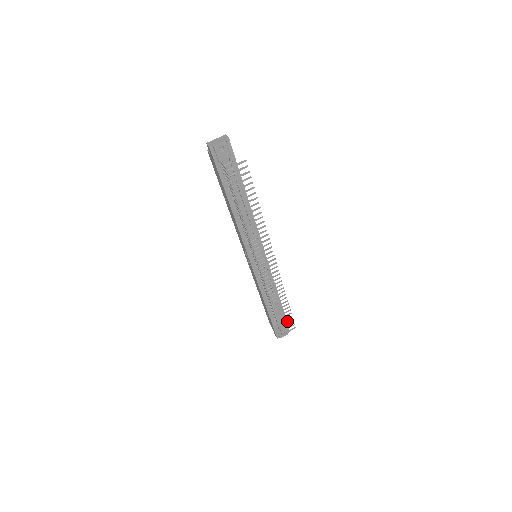
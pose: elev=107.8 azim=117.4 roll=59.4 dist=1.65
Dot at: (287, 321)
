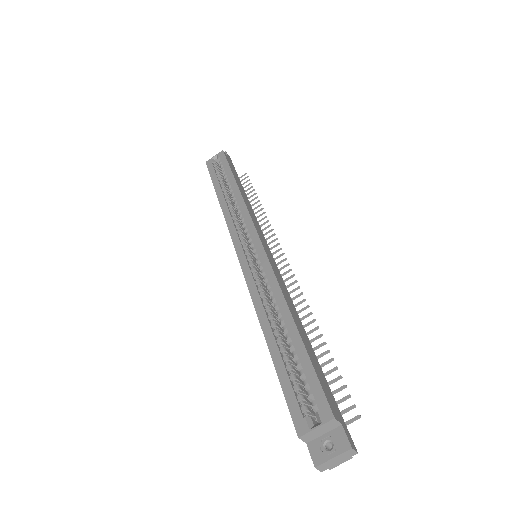
Dot at: occluded
